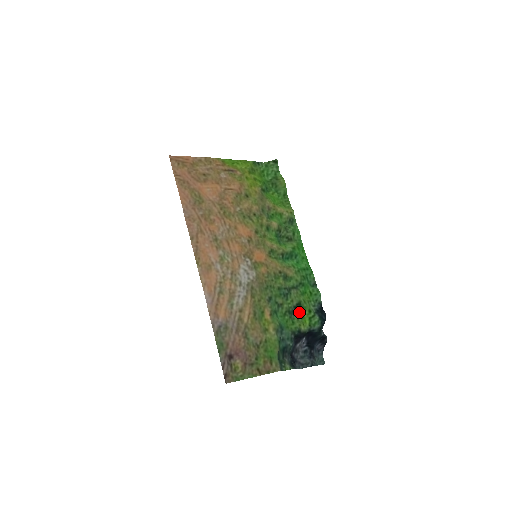
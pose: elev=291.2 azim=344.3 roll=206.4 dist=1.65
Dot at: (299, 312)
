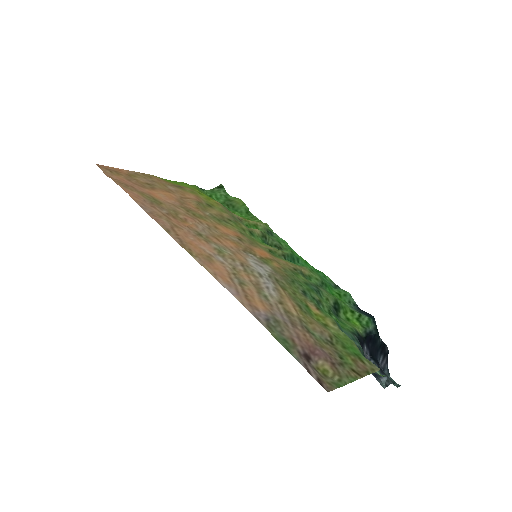
Dot at: (341, 314)
